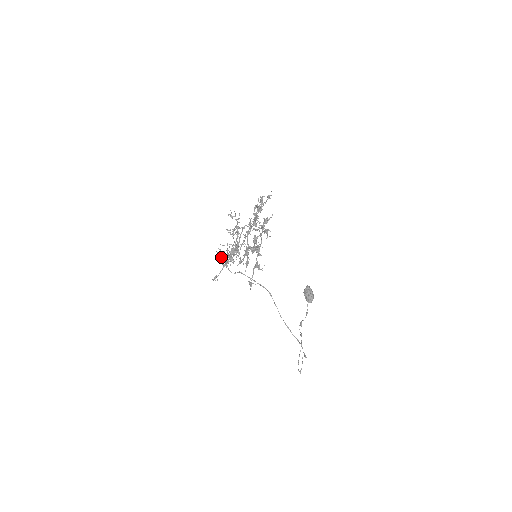
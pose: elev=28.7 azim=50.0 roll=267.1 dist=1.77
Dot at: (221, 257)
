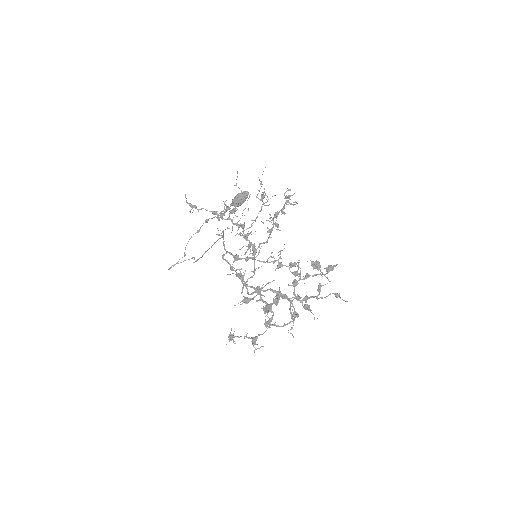
Dot at: occluded
